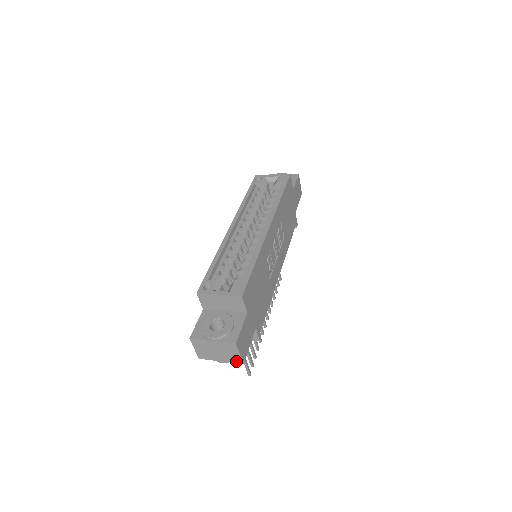
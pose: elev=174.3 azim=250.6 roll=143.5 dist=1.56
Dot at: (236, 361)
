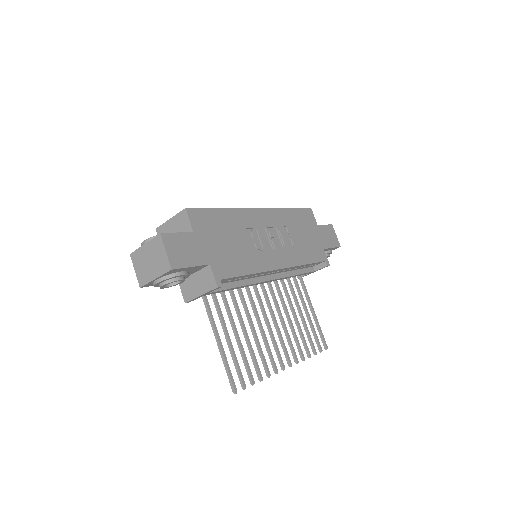
Dot at: (166, 268)
